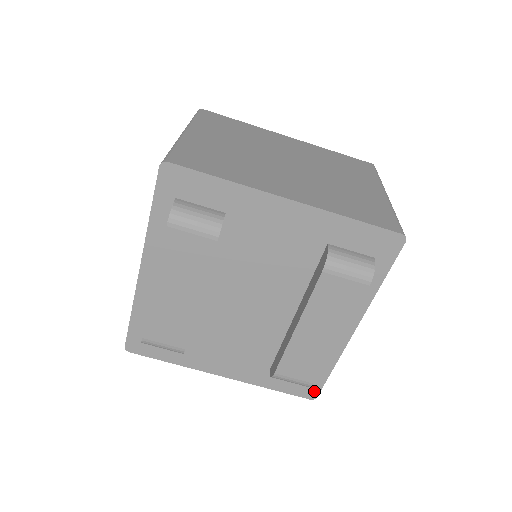
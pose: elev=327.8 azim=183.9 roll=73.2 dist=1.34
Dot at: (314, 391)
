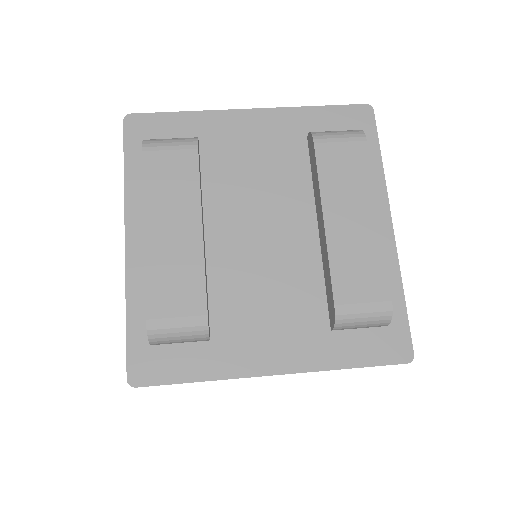
Dot at: (404, 344)
